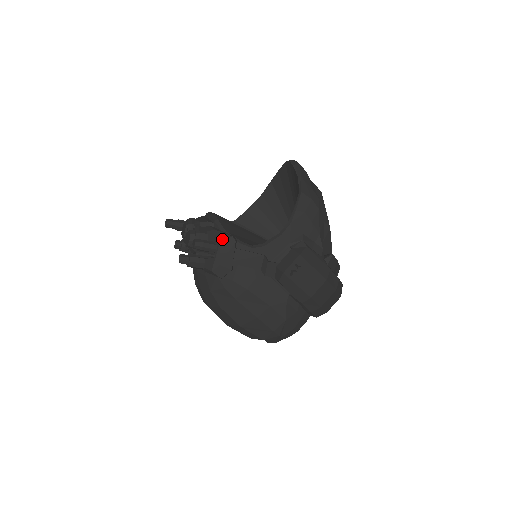
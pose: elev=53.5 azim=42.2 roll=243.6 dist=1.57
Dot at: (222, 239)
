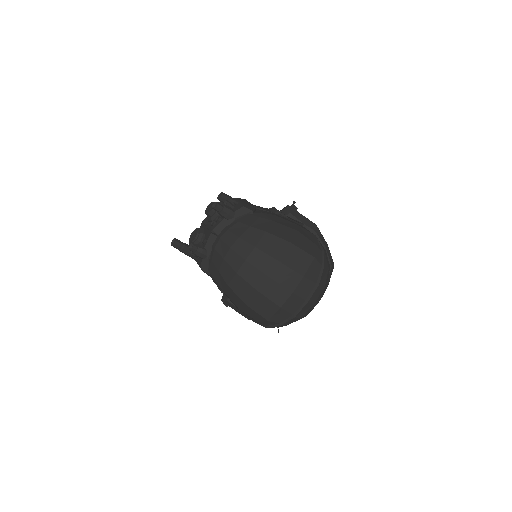
Dot at: (236, 198)
